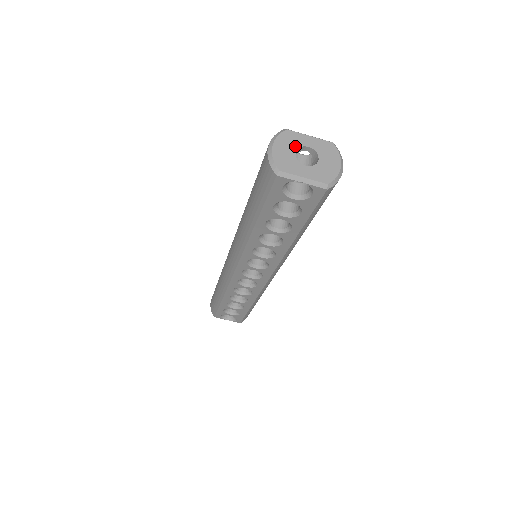
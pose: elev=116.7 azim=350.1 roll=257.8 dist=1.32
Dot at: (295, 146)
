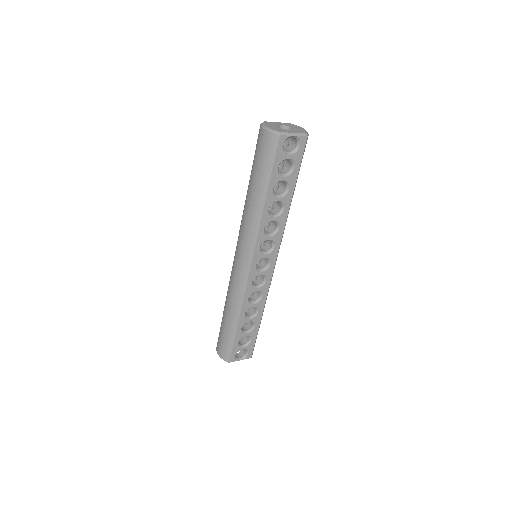
Dot at: (275, 125)
